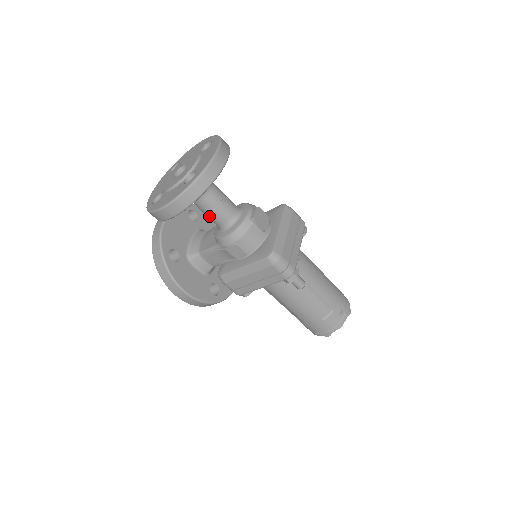
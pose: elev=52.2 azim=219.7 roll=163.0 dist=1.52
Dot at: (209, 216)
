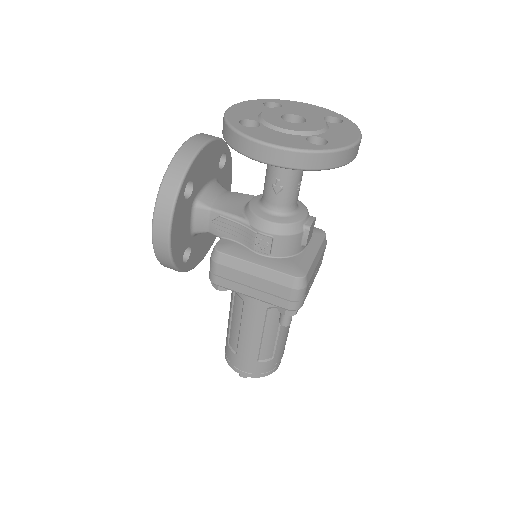
Dot at: (271, 187)
